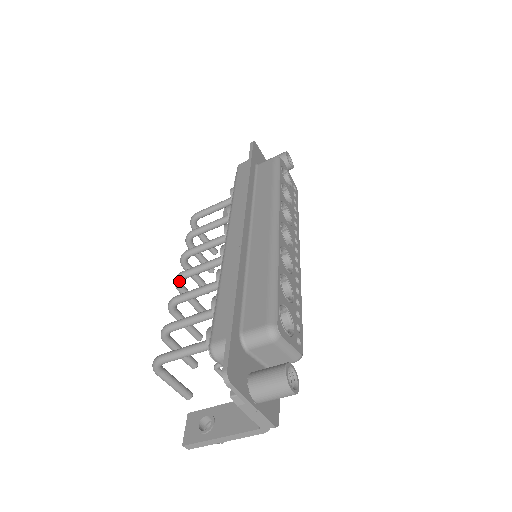
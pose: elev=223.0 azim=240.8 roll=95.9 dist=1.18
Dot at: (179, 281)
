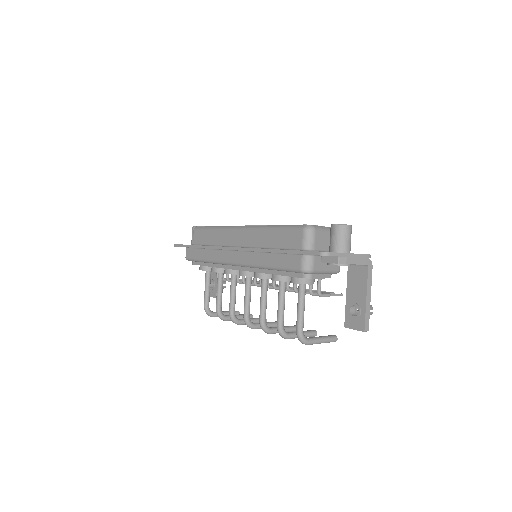
Dot at: (249, 322)
